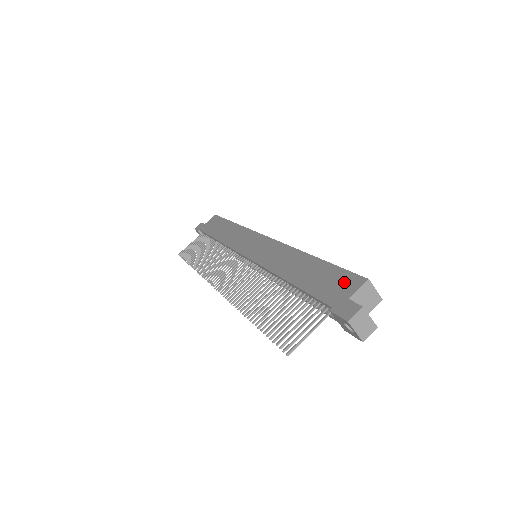
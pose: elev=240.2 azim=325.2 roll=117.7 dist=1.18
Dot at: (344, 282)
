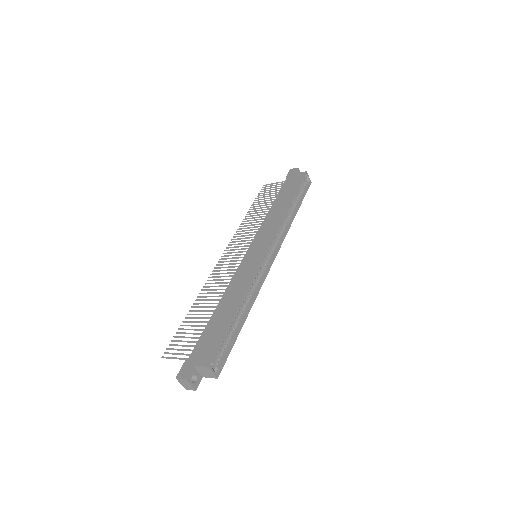
Dot at: (207, 352)
